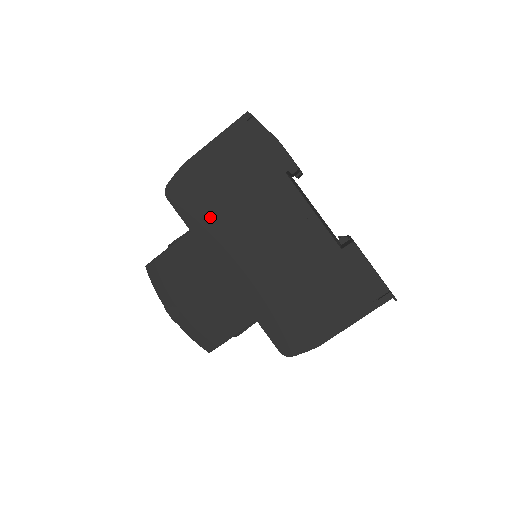
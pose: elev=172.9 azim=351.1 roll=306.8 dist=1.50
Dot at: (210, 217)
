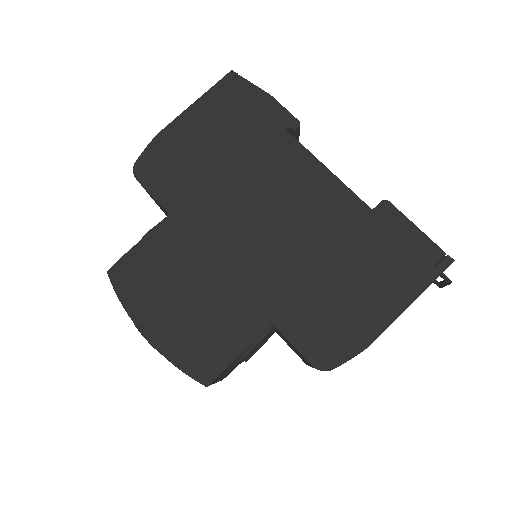
Dot at: (195, 193)
